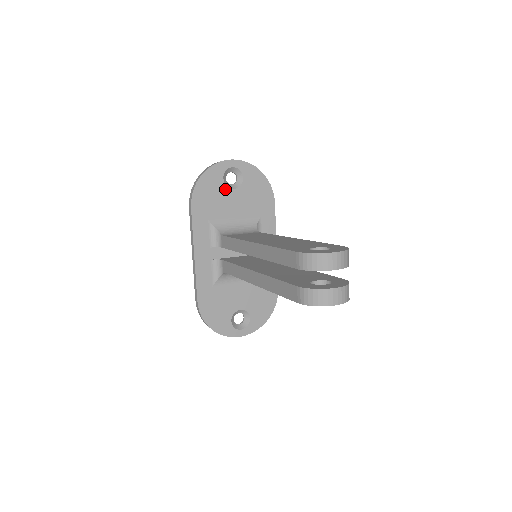
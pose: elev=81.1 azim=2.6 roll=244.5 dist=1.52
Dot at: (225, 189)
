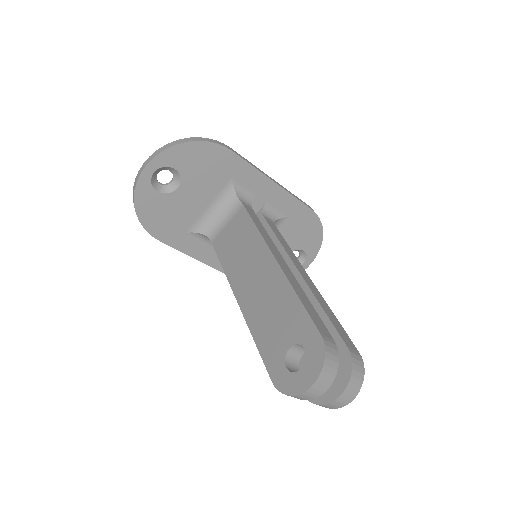
Dot at: (170, 197)
